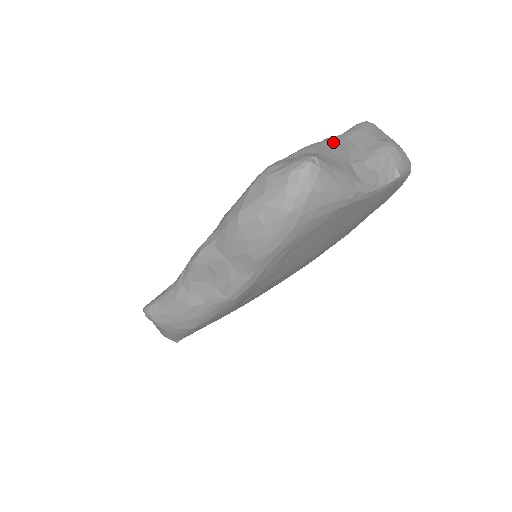
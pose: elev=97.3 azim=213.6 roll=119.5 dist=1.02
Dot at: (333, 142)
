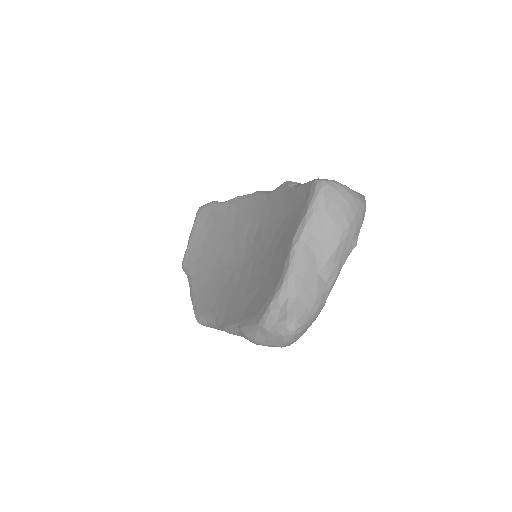
Dot at: (301, 256)
